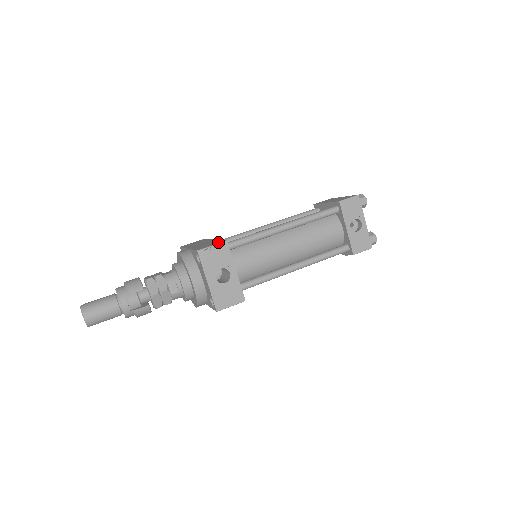
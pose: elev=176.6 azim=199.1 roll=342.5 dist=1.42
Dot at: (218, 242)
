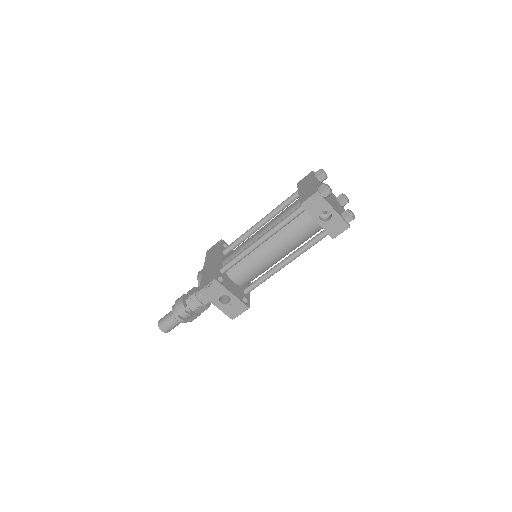
Dot at: (211, 278)
